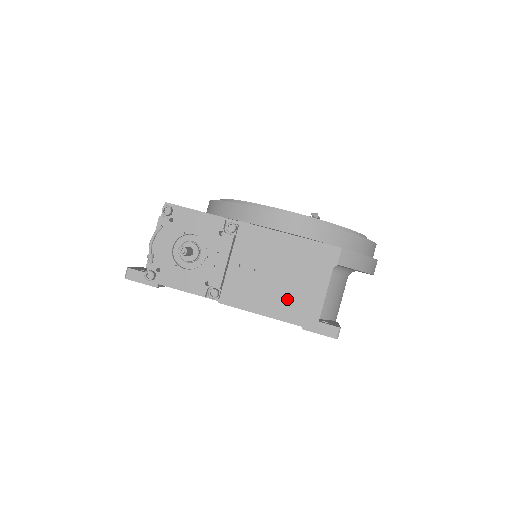
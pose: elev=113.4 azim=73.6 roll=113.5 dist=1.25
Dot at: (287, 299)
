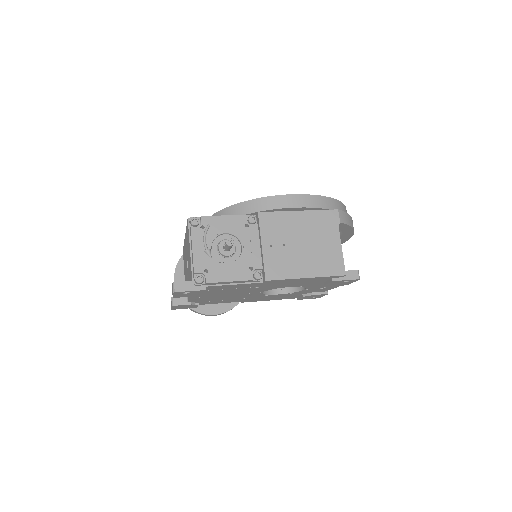
Dot at: (316, 259)
